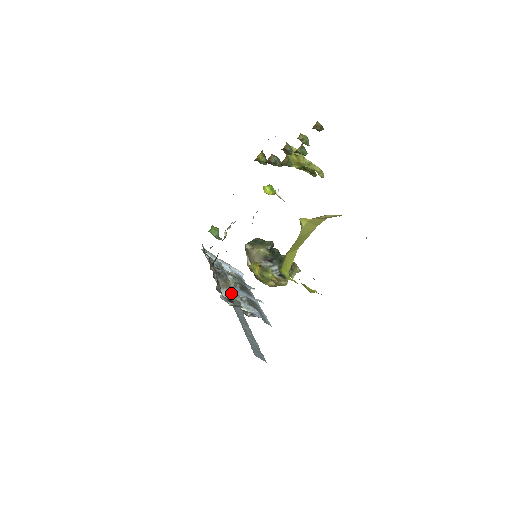
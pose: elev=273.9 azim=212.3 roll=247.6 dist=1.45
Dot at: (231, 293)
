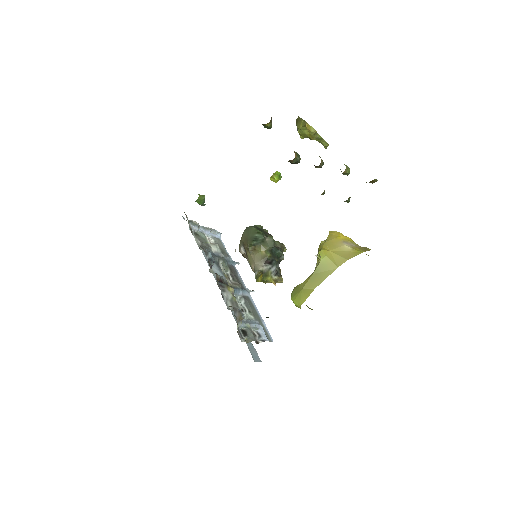
Dot at: occluded
